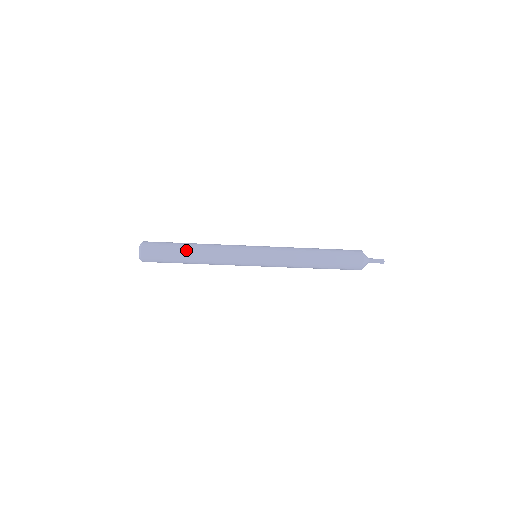
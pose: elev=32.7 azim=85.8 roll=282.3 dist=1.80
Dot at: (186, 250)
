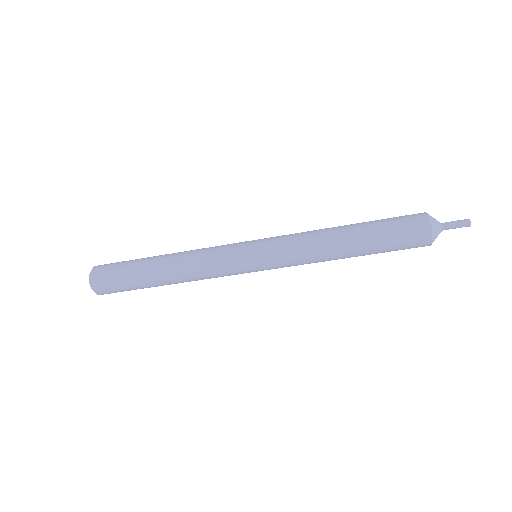
Dot at: (152, 280)
